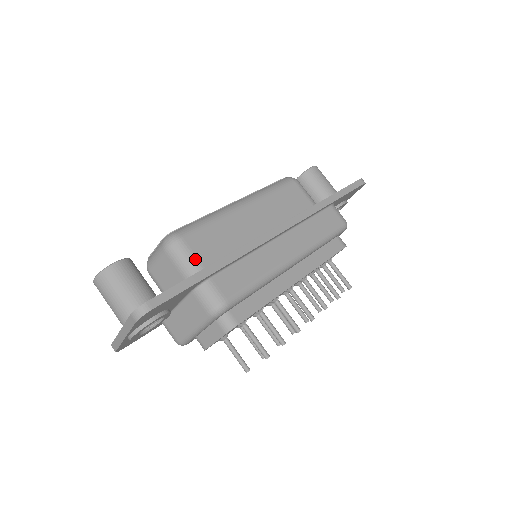
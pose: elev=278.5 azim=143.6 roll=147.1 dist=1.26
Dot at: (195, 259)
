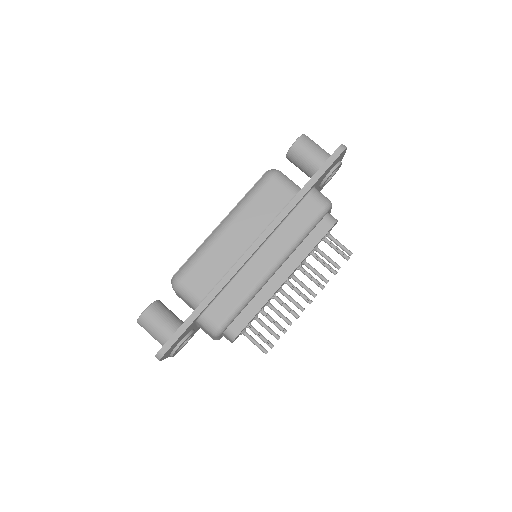
Dot at: (194, 294)
